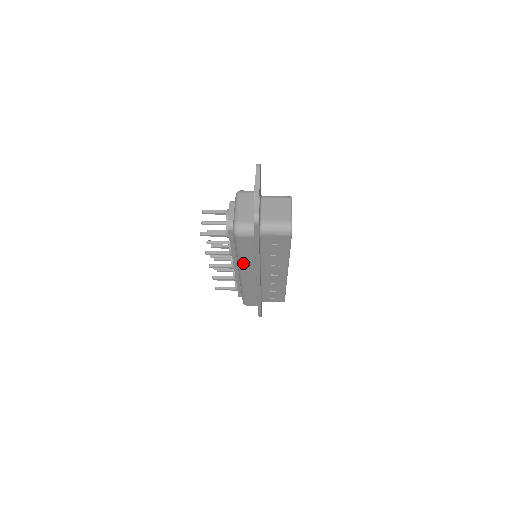
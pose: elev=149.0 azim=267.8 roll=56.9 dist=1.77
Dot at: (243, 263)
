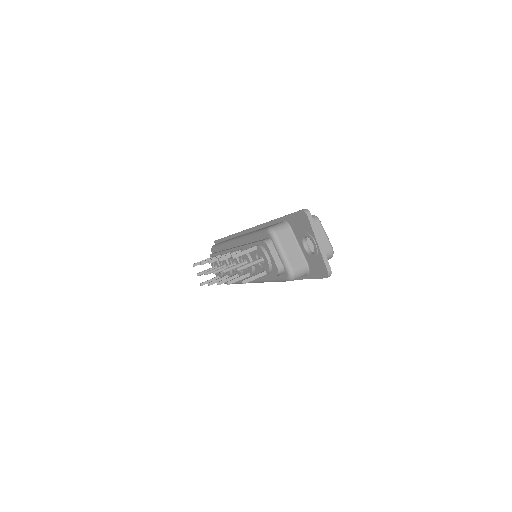
Dot at: occluded
